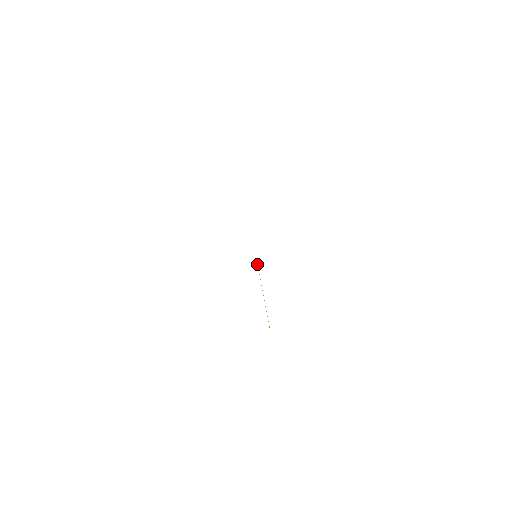
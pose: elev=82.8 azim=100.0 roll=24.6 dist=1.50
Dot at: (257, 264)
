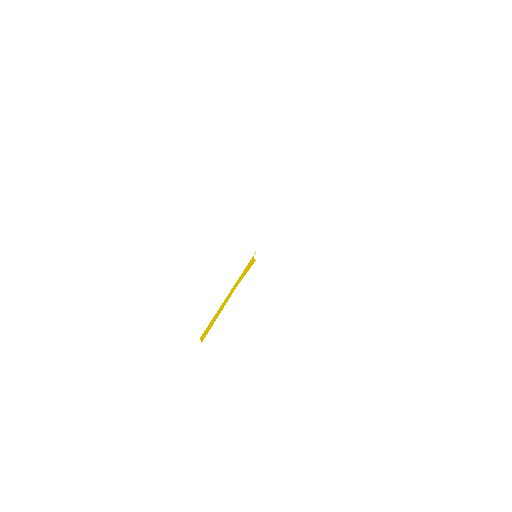
Dot at: (252, 259)
